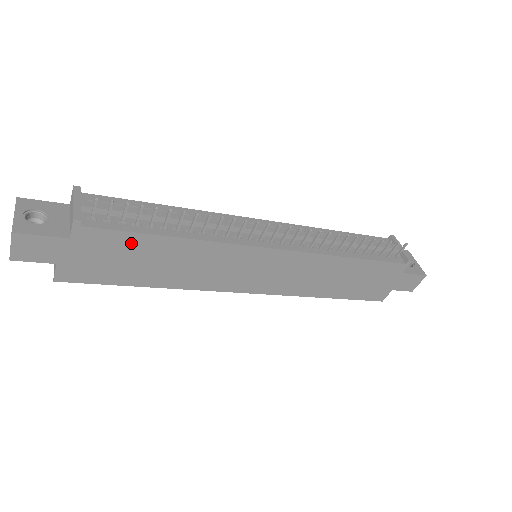
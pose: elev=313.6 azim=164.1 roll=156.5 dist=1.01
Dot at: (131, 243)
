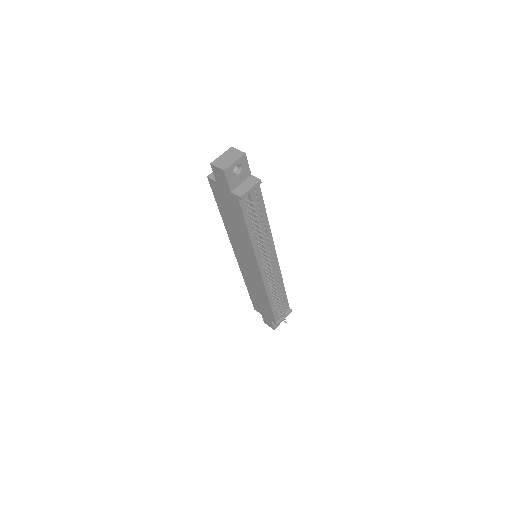
Dot at: (239, 215)
